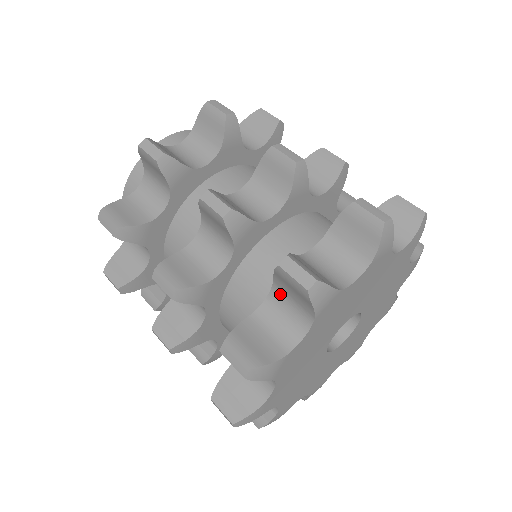
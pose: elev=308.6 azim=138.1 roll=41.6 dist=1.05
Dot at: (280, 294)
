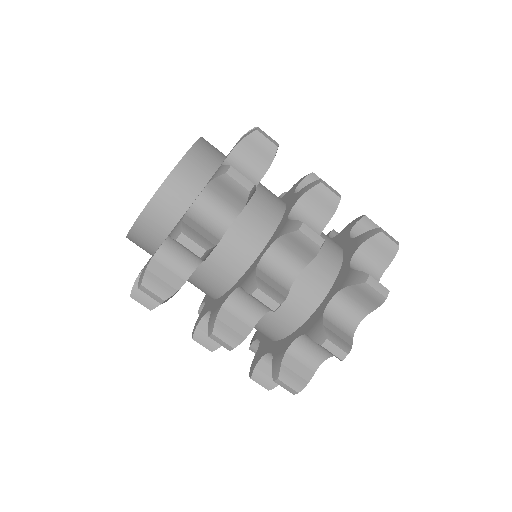
Dot at: occluded
